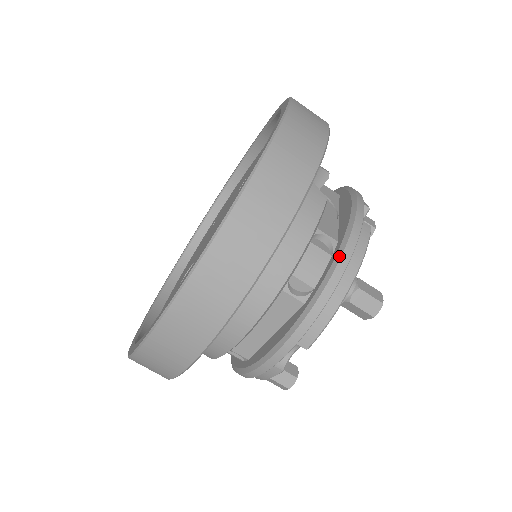
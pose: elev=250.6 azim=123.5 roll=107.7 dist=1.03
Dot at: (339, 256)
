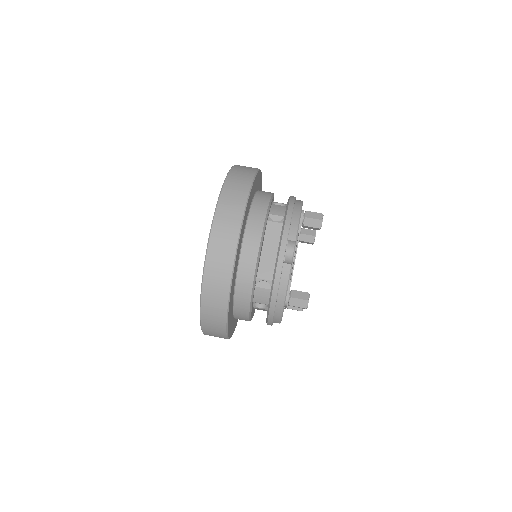
Dot at: (289, 201)
